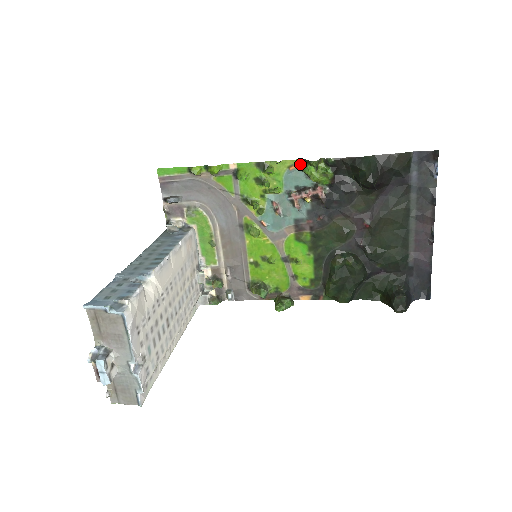
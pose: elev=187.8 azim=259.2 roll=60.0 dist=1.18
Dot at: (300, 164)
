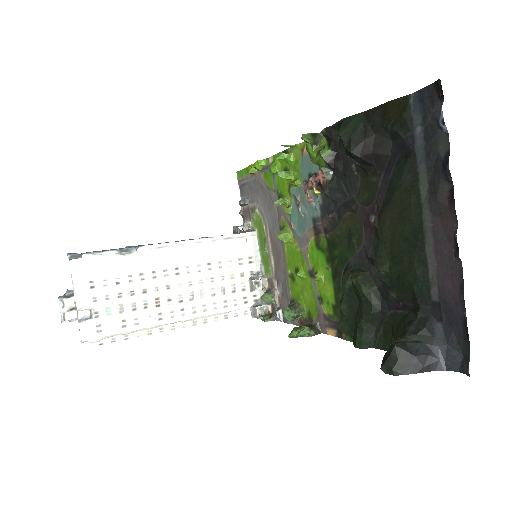
Dot at: occluded
